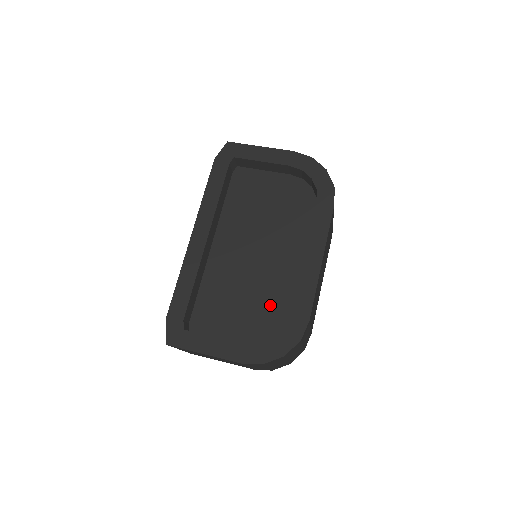
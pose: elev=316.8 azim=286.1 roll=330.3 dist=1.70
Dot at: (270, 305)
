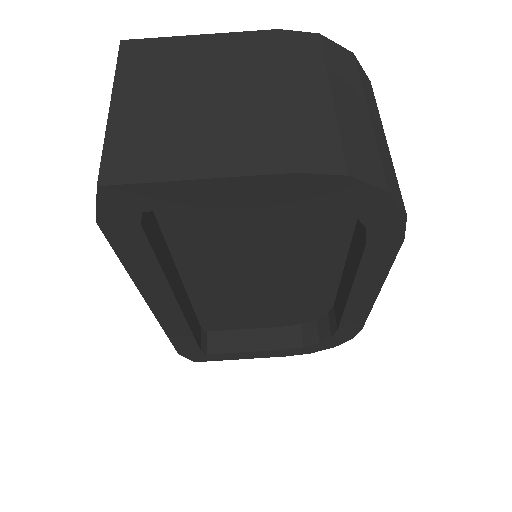
Dot at: (300, 303)
